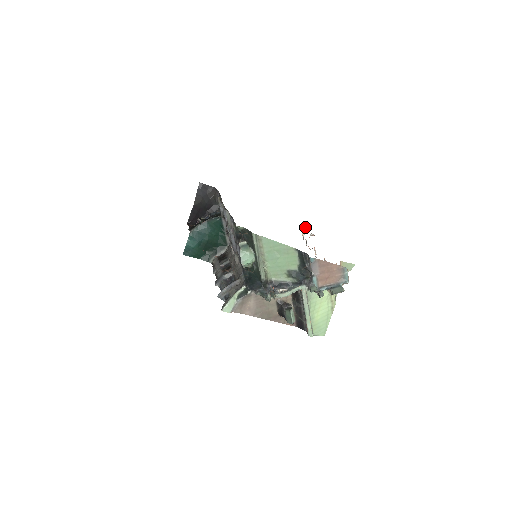
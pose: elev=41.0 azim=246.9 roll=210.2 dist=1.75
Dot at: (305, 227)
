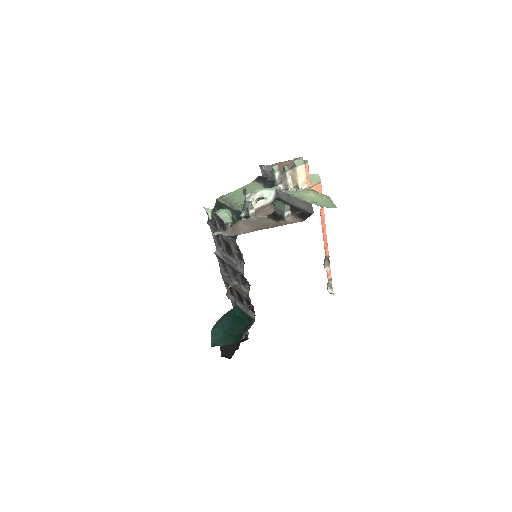
Dot at: (329, 289)
